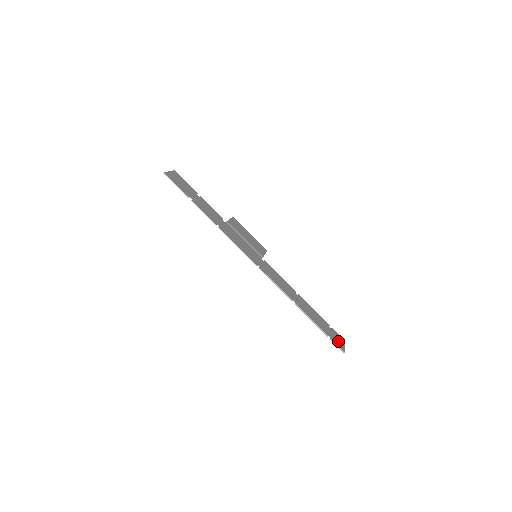
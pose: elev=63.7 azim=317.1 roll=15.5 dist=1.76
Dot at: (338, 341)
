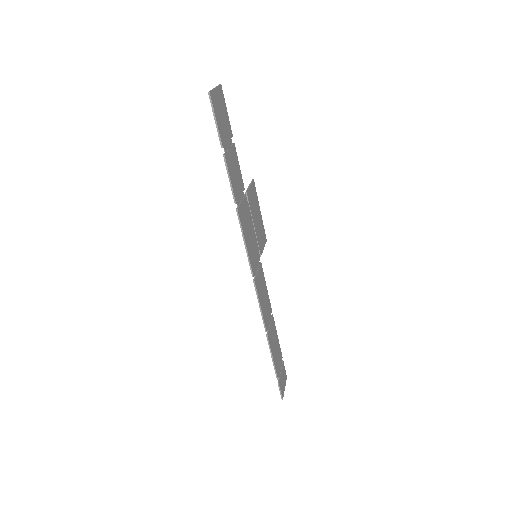
Dot at: (283, 382)
